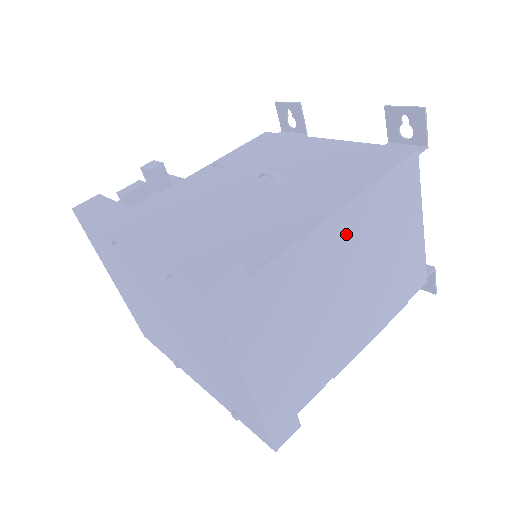
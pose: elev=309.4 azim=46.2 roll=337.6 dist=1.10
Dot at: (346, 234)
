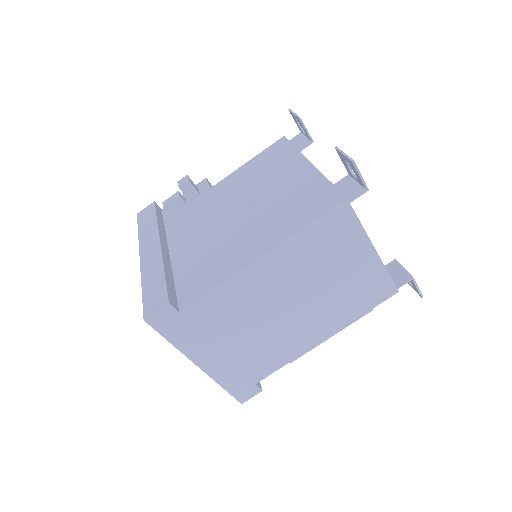
Dot at: (270, 274)
